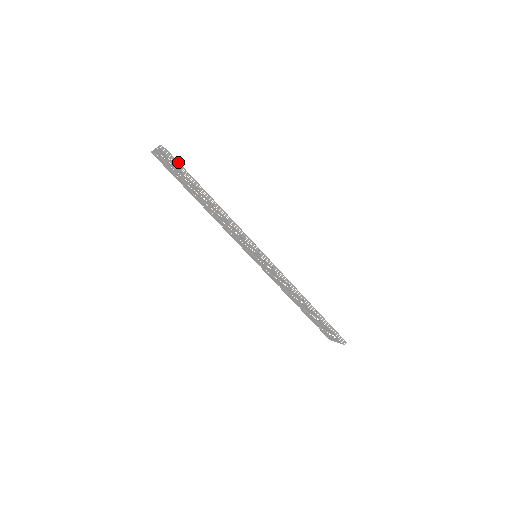
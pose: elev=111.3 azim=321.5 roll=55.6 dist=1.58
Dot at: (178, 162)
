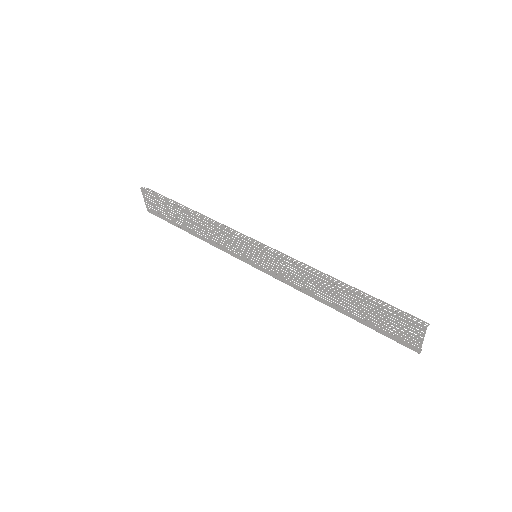
Dot at: (158, 193)
